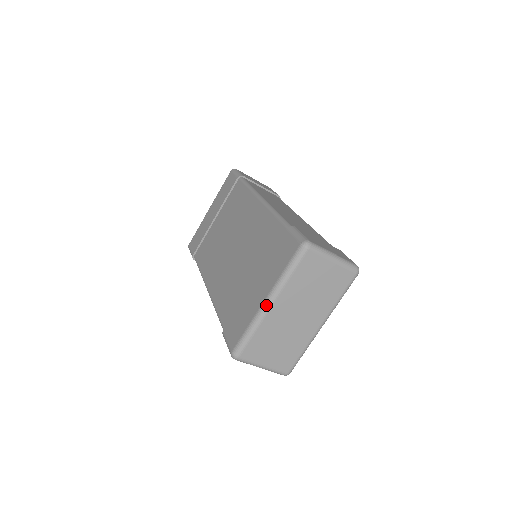
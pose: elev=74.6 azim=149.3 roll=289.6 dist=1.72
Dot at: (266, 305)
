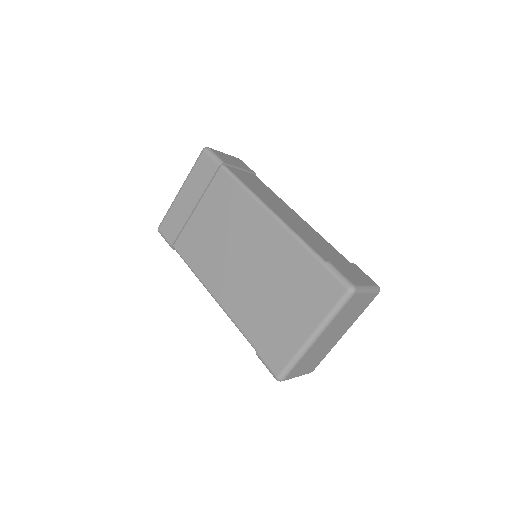
Dot at: (312, 340)
